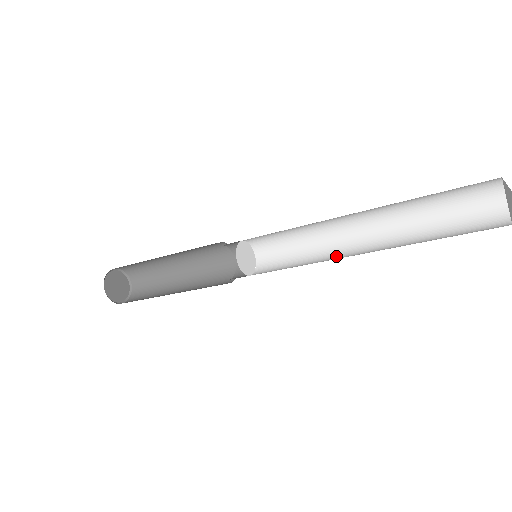
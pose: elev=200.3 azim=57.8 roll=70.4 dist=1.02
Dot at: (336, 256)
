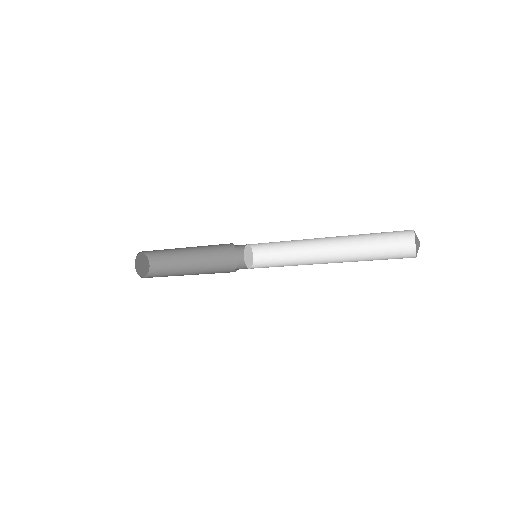
Dot at: (311, 258)
